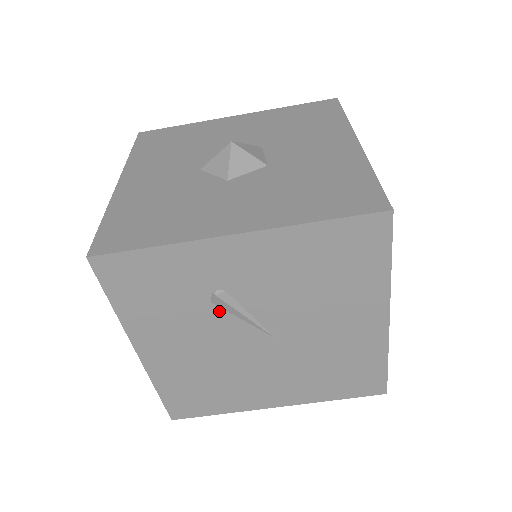
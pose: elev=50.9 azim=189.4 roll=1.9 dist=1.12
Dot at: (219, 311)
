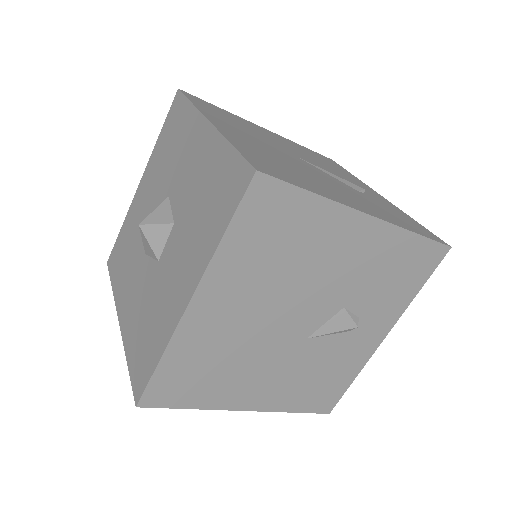
Dot at: occluded
